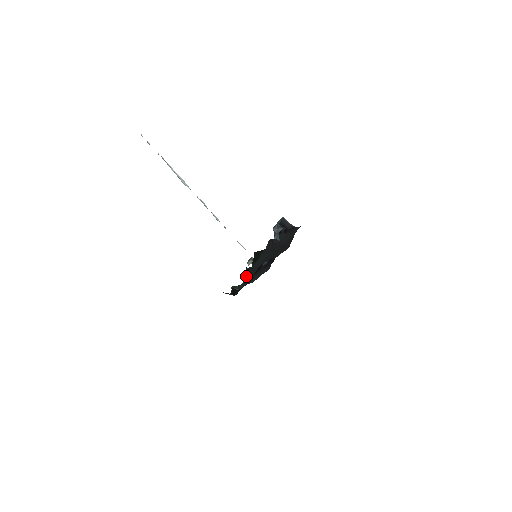
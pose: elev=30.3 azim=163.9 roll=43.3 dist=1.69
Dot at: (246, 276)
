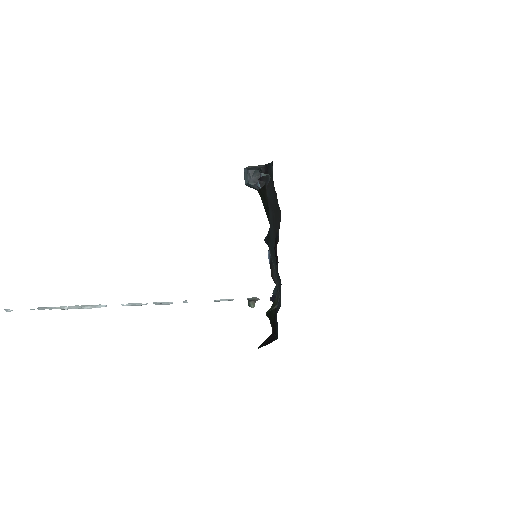
Dot at: (272, 261)
